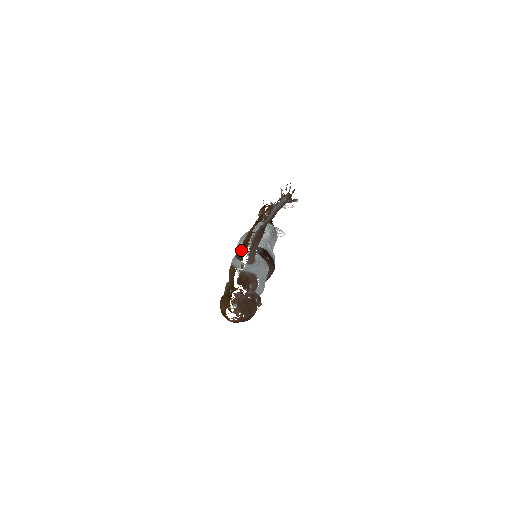
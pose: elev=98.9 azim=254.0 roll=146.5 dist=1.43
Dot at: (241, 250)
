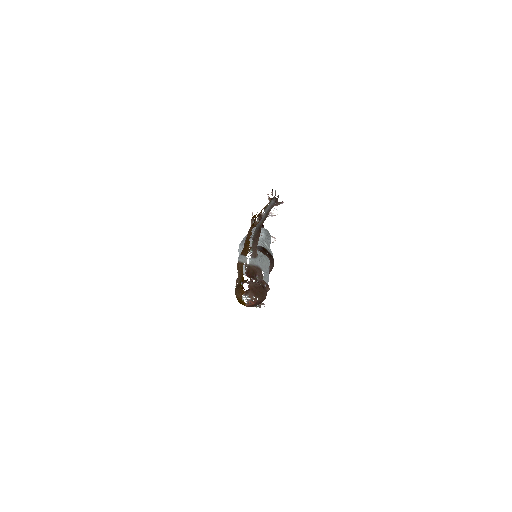
Dot at: (244, 248)
